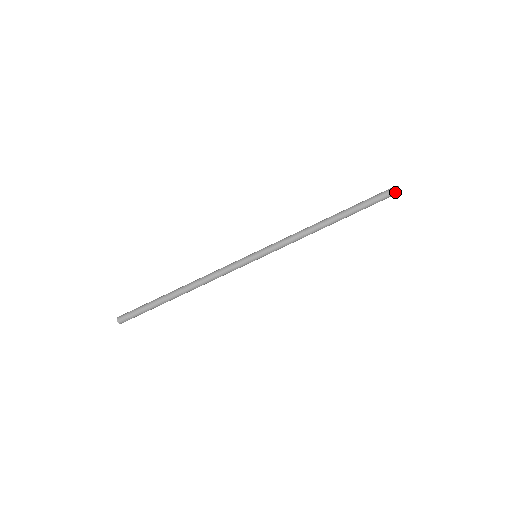
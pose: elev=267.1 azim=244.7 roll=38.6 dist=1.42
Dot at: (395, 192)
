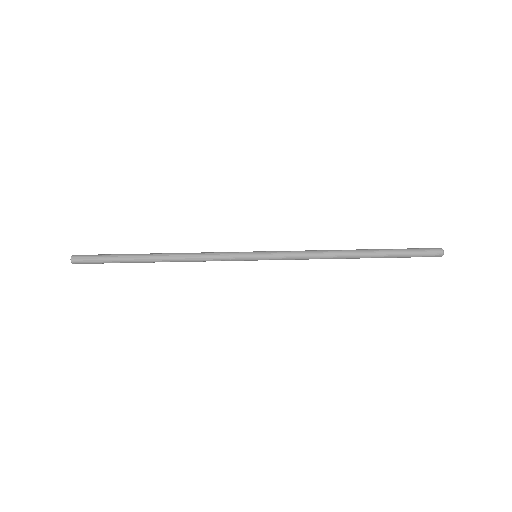
Dot at: (436, 249)
